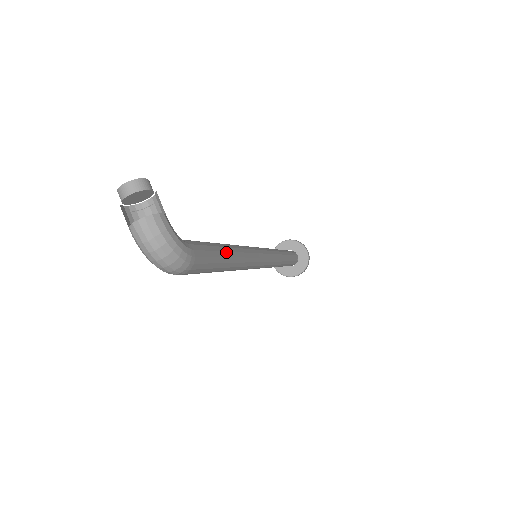
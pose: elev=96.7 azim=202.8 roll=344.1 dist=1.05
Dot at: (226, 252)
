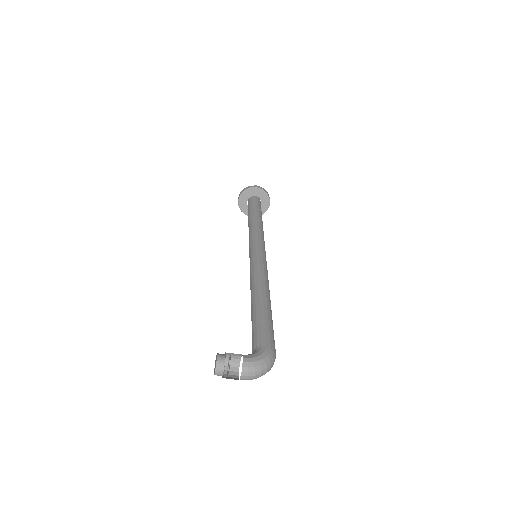
Dot at: (264, 306)
